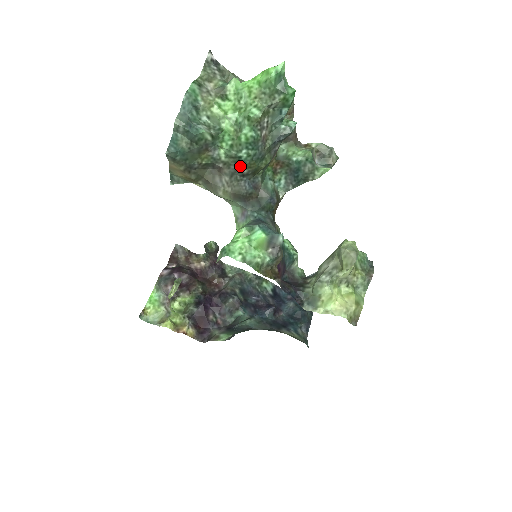
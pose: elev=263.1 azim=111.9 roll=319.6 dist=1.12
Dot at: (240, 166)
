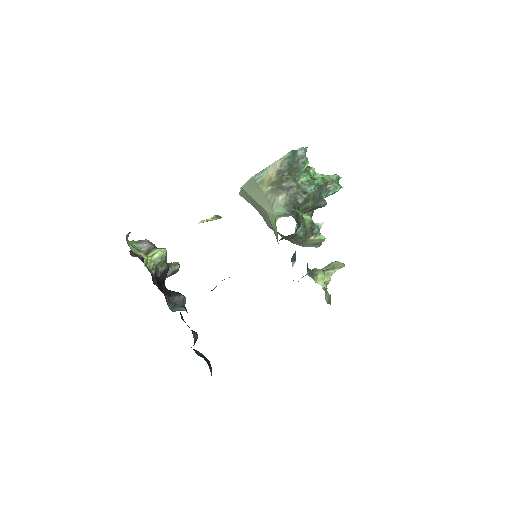
Dot at: (304, 192)
